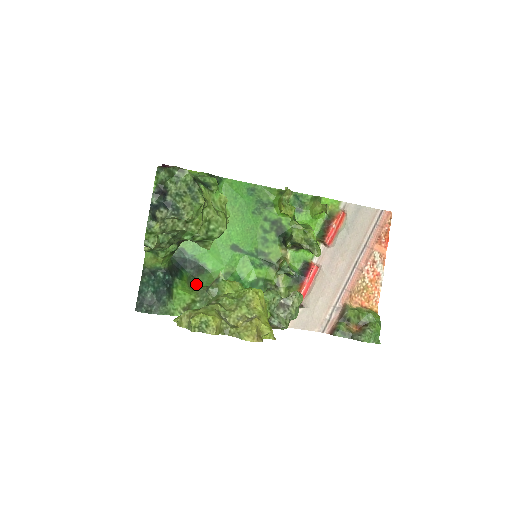
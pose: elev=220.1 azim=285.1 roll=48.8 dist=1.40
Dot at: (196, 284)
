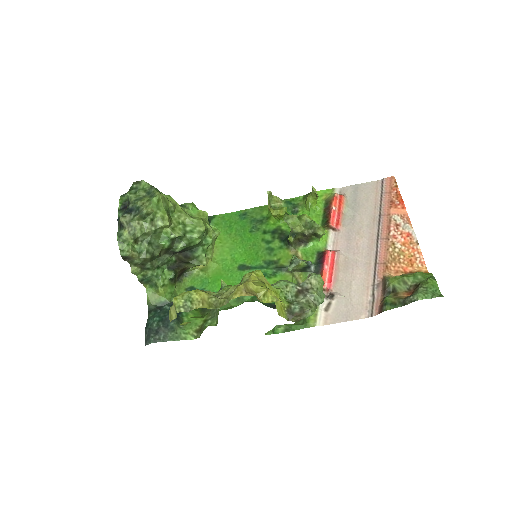
Dot at: occluded
